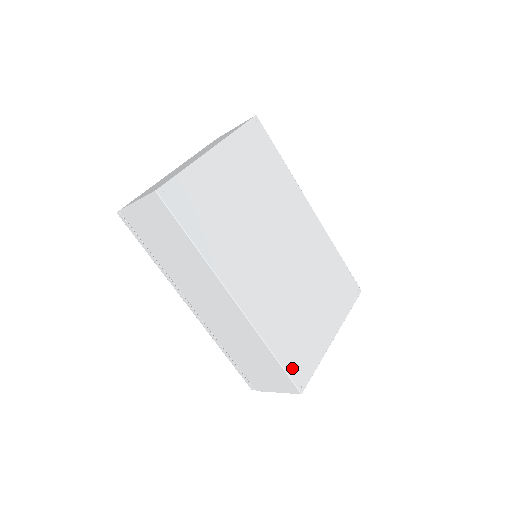
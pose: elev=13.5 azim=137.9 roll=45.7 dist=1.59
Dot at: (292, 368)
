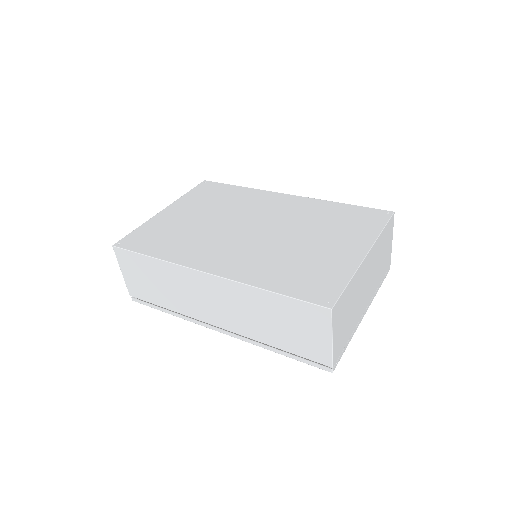
Dot at: (305, 293)
